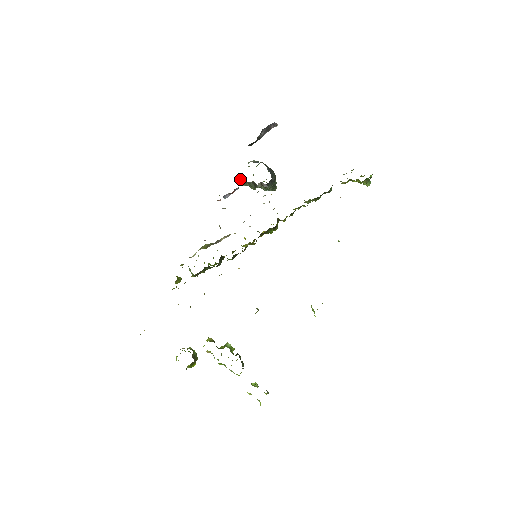
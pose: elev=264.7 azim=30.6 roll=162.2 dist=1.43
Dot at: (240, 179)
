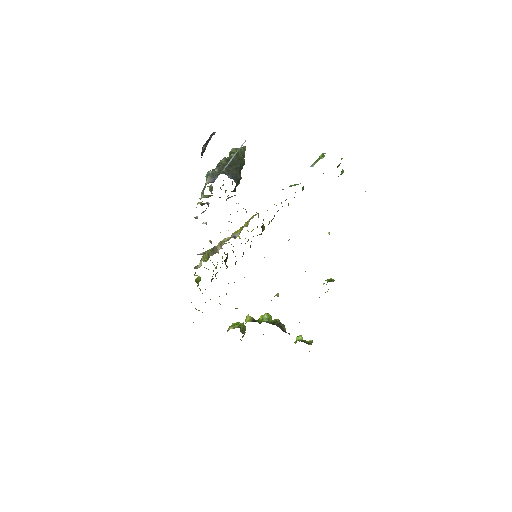
Dot at: (206, 196)
